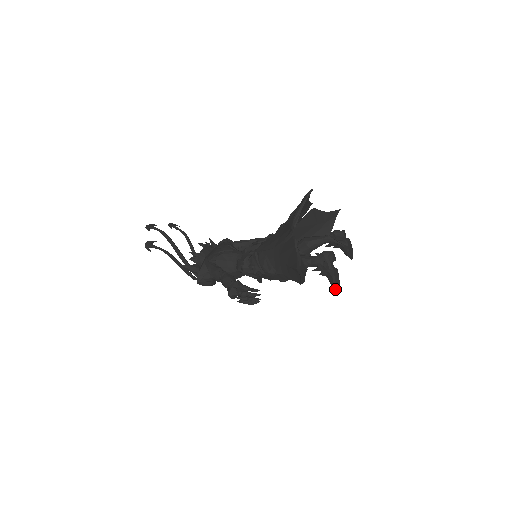
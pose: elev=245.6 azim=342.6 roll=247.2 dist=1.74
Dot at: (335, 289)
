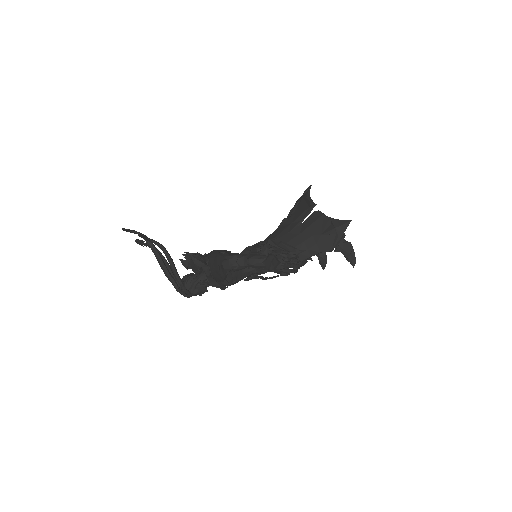
Dot at: (354, 258)
